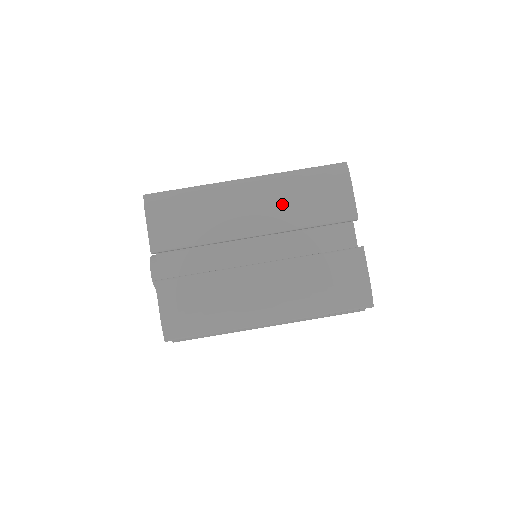
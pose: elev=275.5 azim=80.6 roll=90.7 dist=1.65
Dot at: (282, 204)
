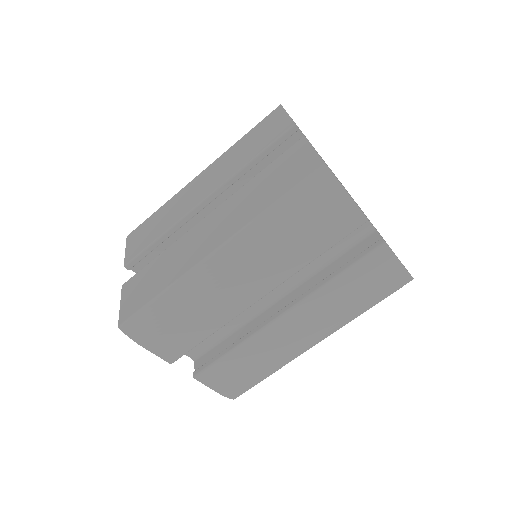
Dot at: (274, 256)
